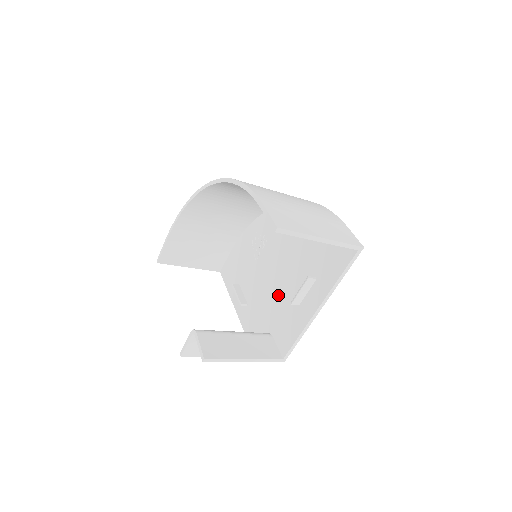
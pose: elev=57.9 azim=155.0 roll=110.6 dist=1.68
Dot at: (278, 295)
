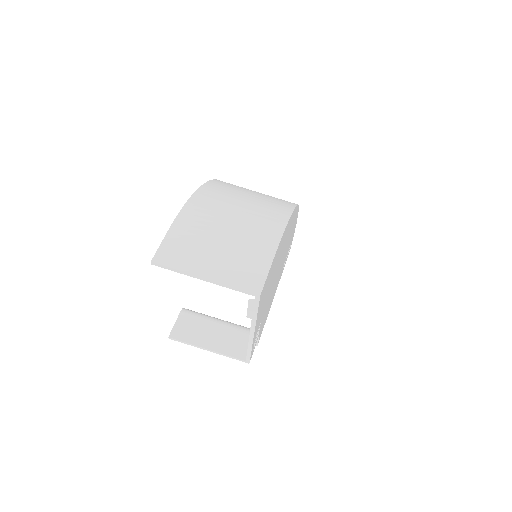
Dot at: occluded
